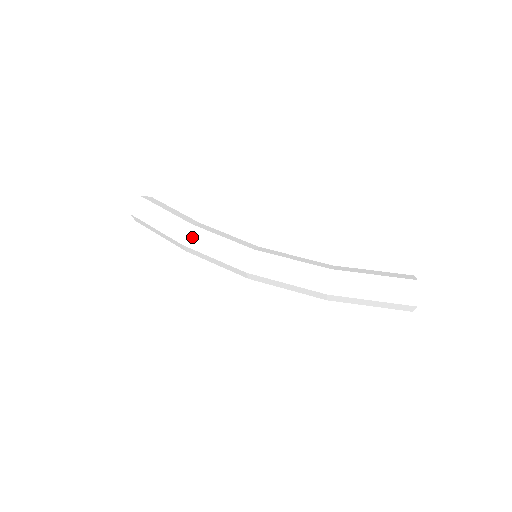
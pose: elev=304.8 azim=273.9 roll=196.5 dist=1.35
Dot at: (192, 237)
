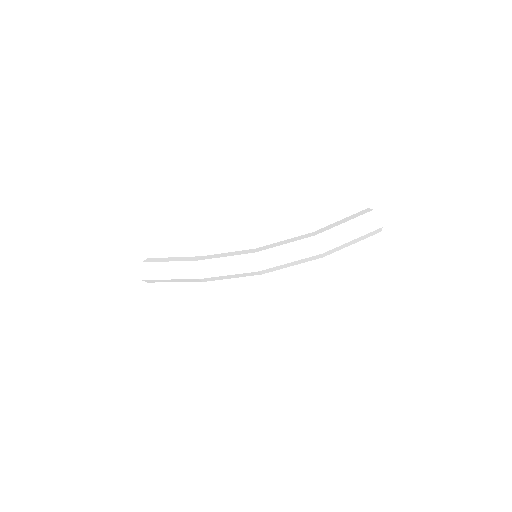
Dot at: (204, 270)
